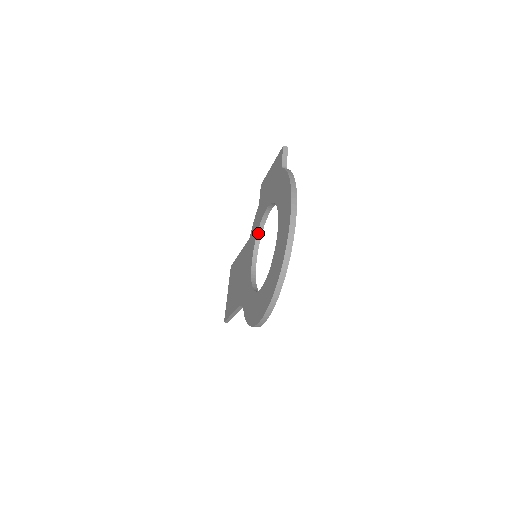
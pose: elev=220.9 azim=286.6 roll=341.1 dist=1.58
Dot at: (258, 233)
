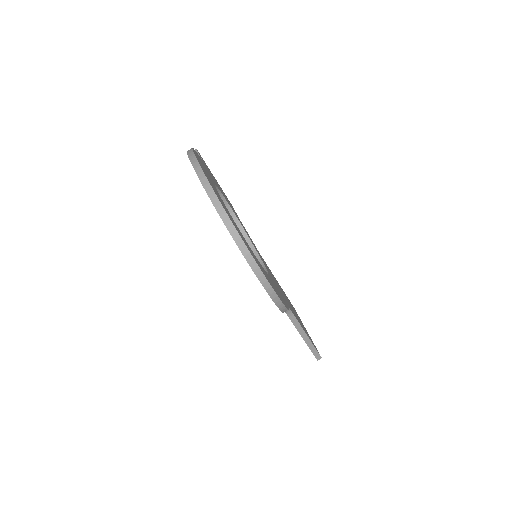
Dot at: occluded
